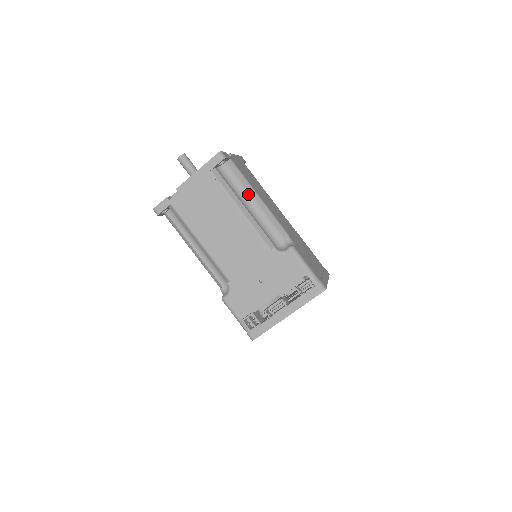
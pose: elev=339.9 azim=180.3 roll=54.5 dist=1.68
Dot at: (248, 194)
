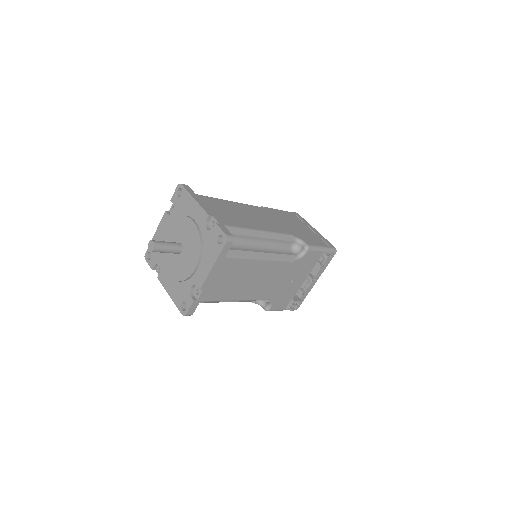
Dot at: (253, 238)
